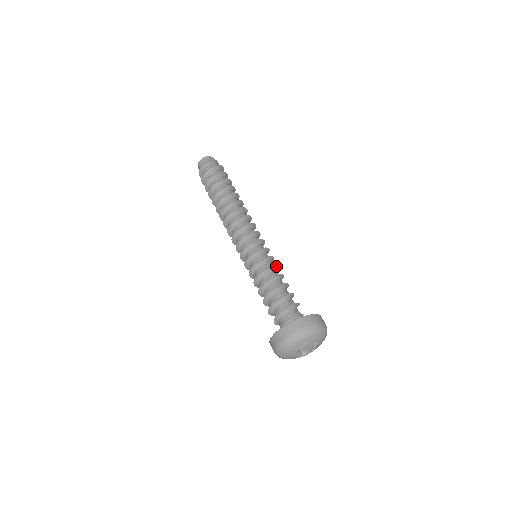
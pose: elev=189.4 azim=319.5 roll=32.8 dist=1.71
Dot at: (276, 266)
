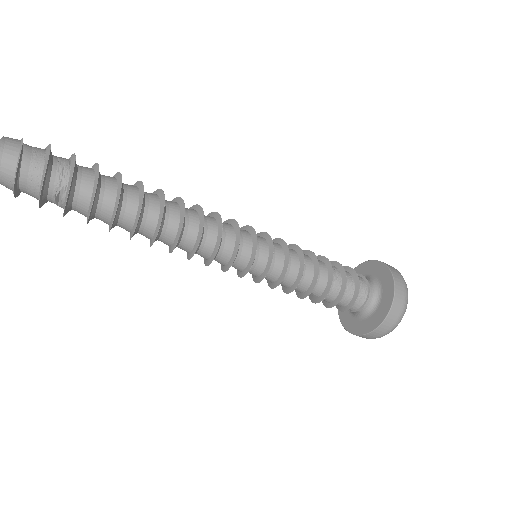
Dot at: (299, 250)
